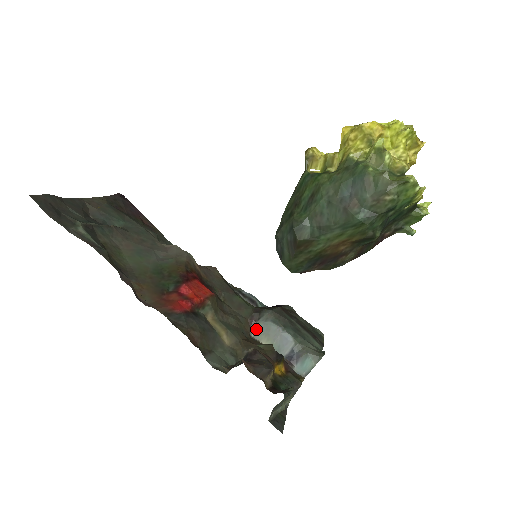
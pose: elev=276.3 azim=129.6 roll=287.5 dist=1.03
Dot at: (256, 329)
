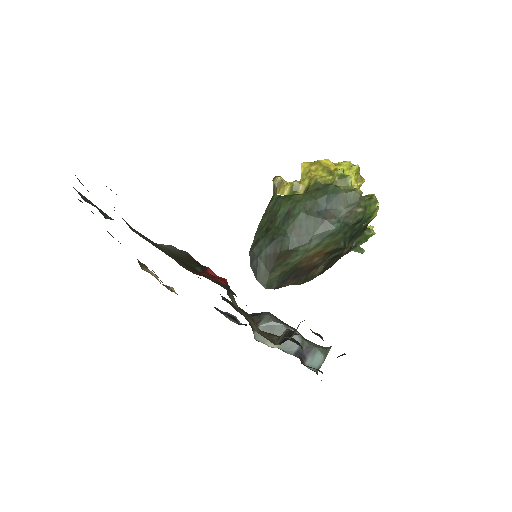
Dot at: occluded
